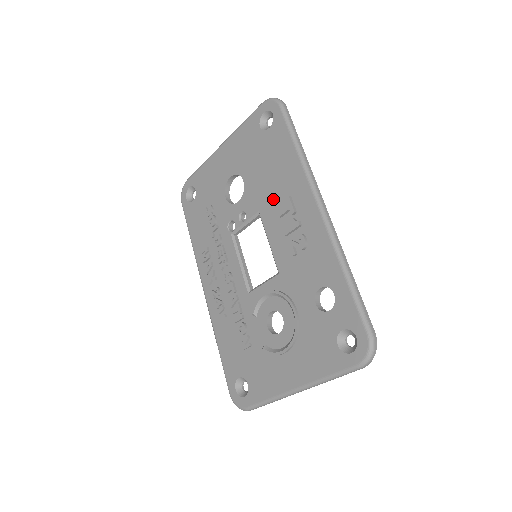
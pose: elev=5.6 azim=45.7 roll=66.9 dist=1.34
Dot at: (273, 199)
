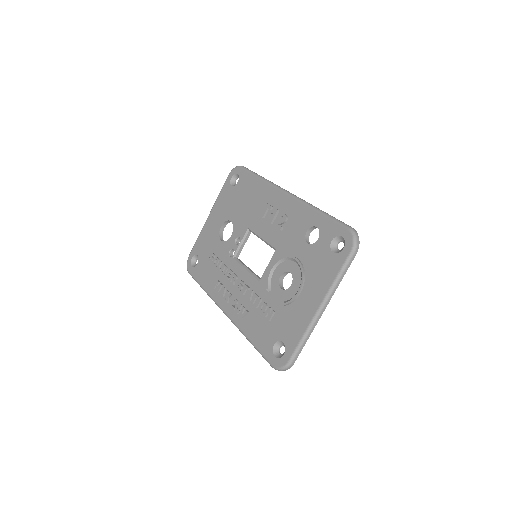
Dot at: (255, 213)
